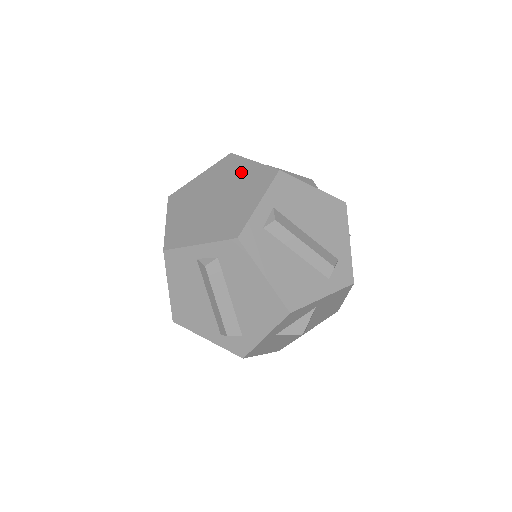
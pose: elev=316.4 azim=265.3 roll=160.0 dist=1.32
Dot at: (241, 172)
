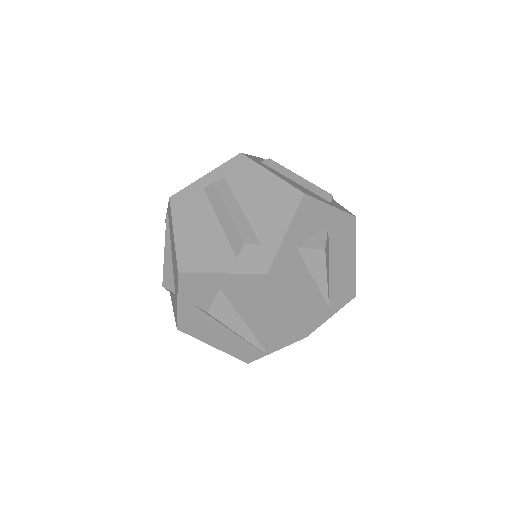
Dot at: occluded
